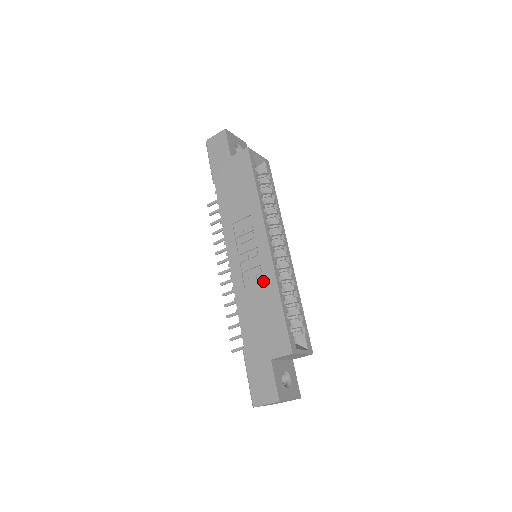
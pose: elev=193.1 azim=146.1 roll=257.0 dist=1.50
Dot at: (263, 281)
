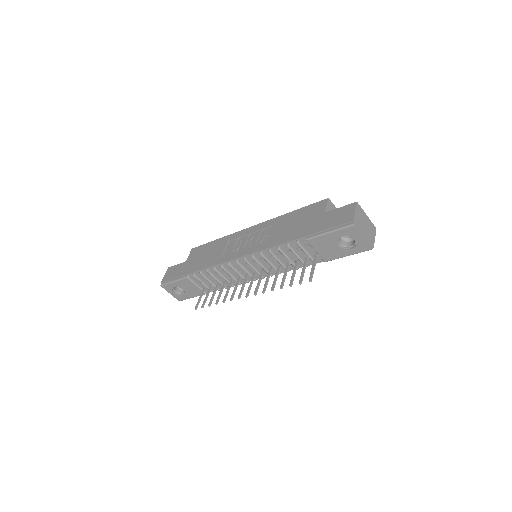
Dot at: (272, 226)
